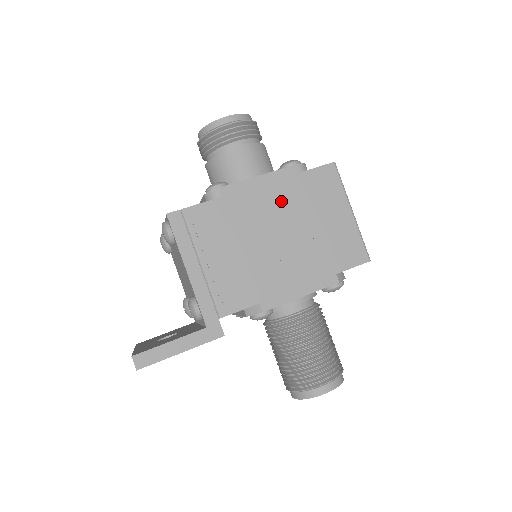
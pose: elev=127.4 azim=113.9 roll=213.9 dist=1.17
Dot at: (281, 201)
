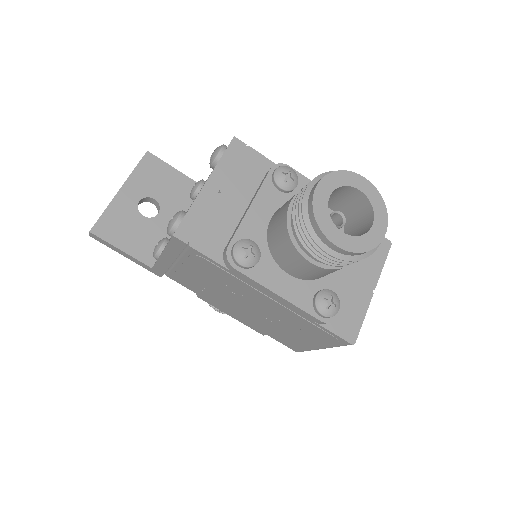
Dot at: (276, 310)
